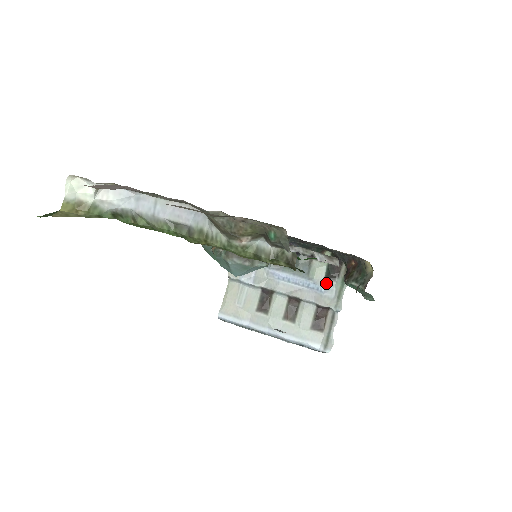
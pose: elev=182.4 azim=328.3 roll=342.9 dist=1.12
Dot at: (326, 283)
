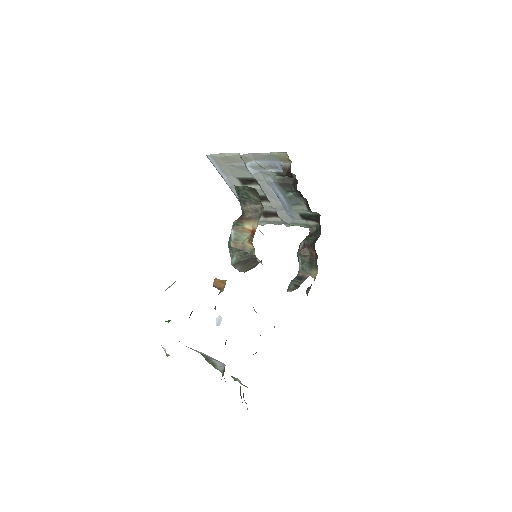
Dot at: (296, 216)
